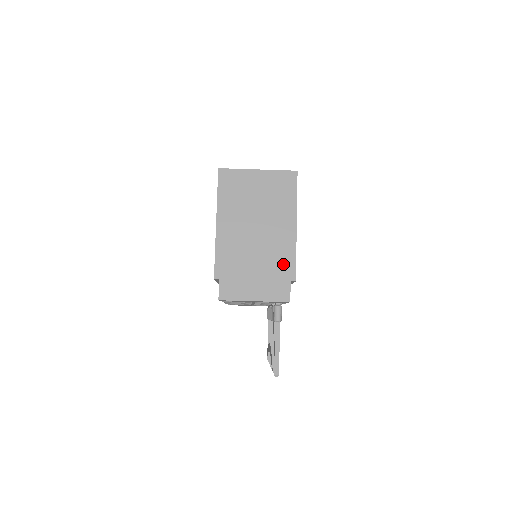
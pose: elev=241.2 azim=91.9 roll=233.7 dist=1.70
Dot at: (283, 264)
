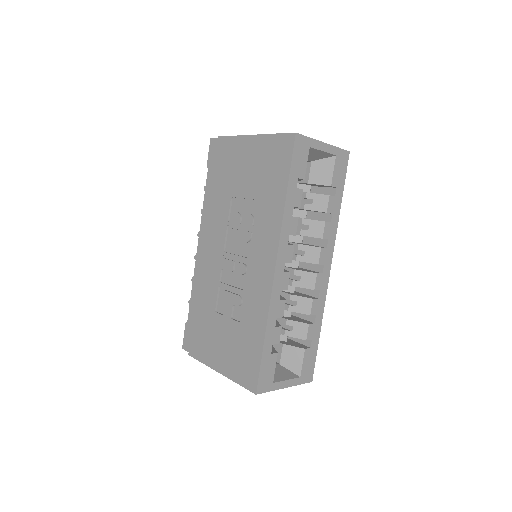
Dot at: occluded
